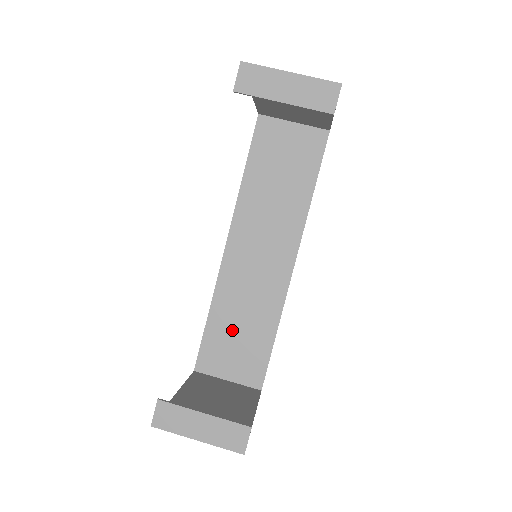
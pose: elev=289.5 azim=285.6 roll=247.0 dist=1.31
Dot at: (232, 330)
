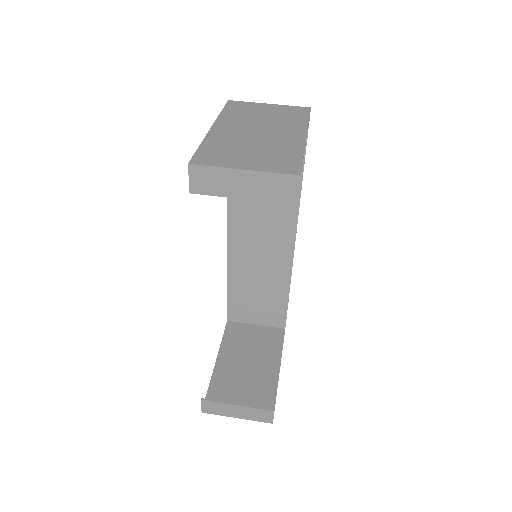
Dot at: (251, 292)
